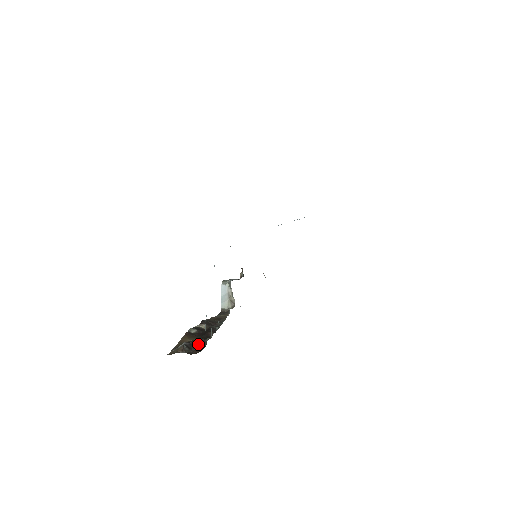
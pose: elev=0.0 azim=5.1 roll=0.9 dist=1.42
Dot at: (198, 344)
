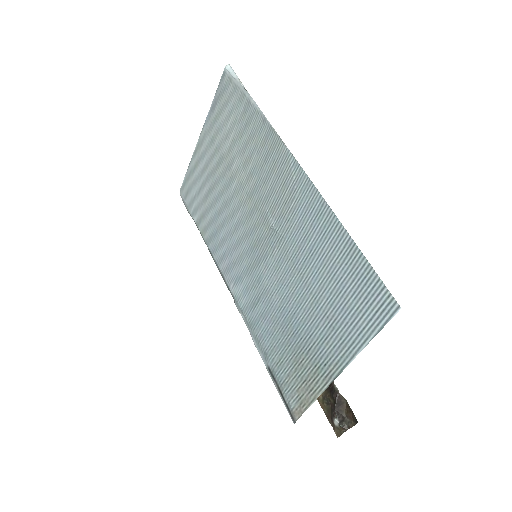
Dot at: (341, 406)
